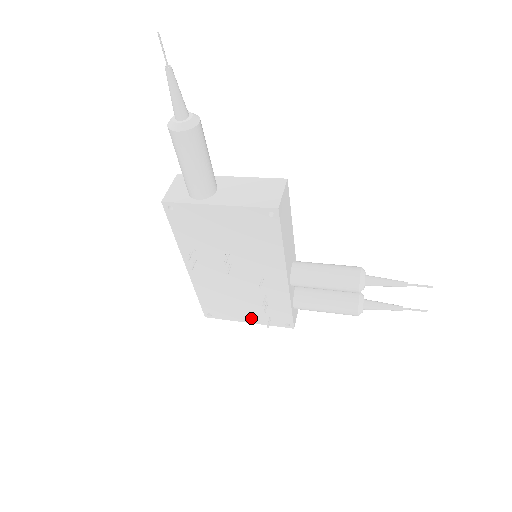
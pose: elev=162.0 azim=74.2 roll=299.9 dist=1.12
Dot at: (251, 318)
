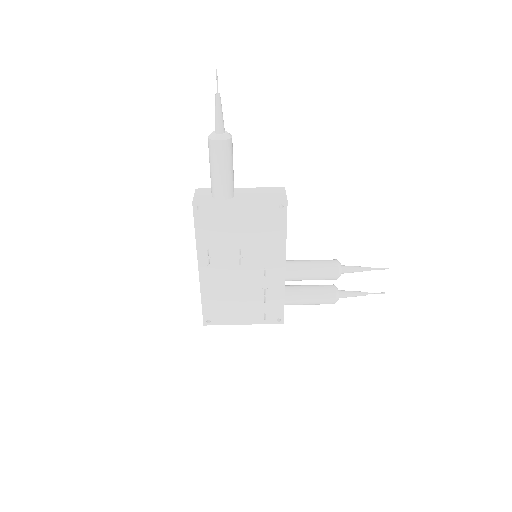
Dot at: (247, 318)
